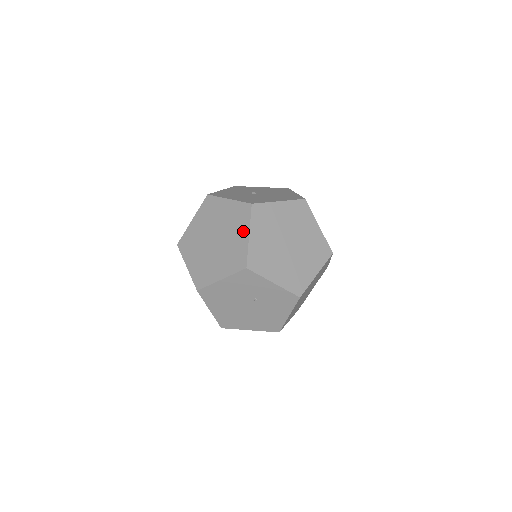
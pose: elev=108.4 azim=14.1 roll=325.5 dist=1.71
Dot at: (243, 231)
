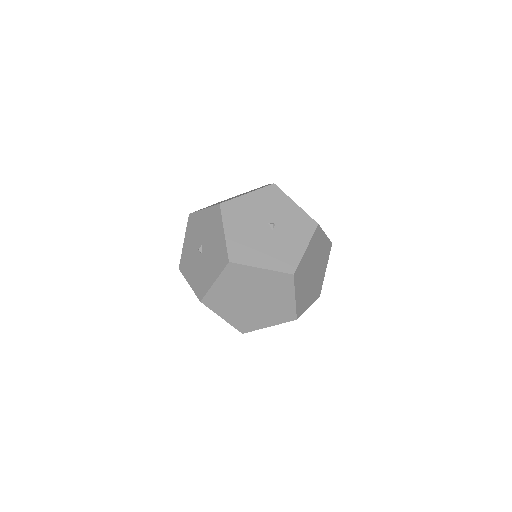
Dot at: occluded
